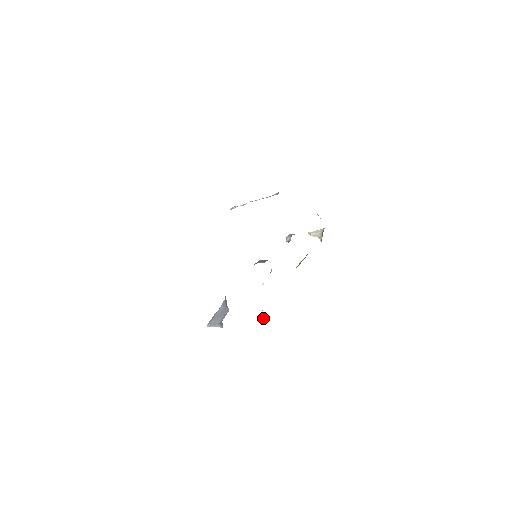
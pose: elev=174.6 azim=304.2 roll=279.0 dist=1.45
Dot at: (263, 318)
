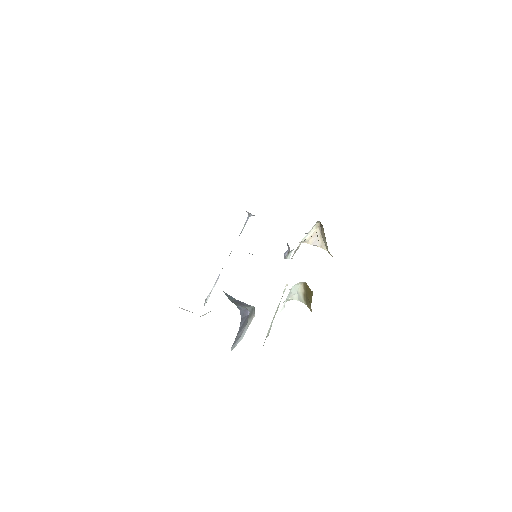
Dot at: (308, 294)
